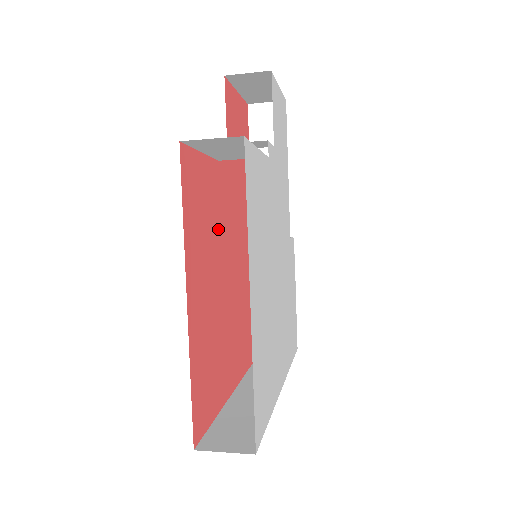
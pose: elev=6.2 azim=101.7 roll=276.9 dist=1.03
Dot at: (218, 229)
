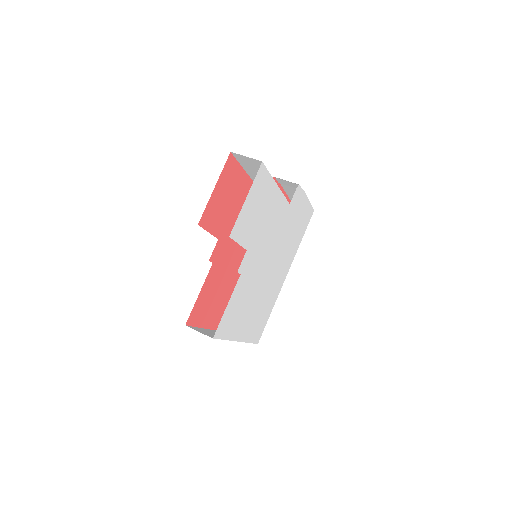
Dot at: (225, 276)
